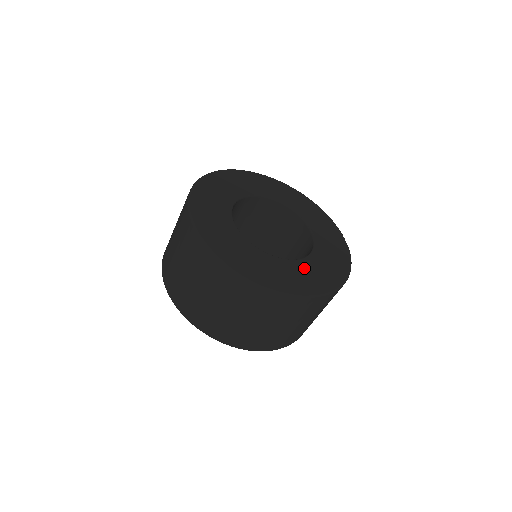
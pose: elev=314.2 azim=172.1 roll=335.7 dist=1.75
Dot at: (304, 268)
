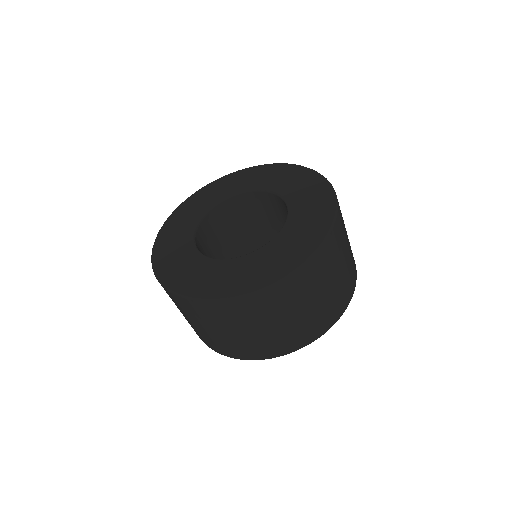
Dot at: (285, 239)
